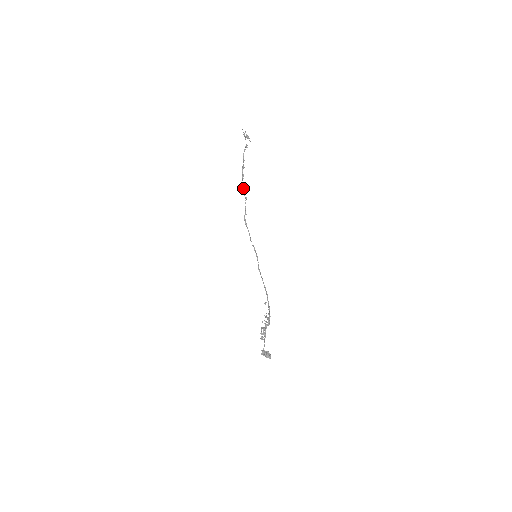
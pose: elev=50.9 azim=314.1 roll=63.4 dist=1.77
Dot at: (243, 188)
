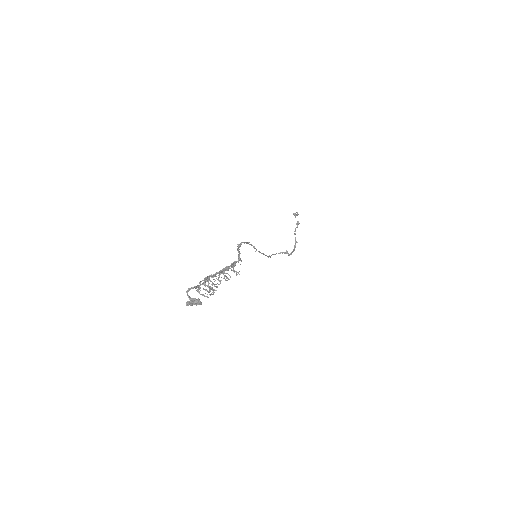
Dot at: (291, 253)
